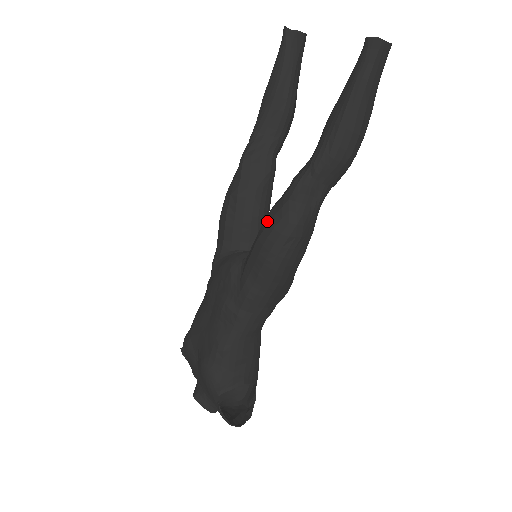
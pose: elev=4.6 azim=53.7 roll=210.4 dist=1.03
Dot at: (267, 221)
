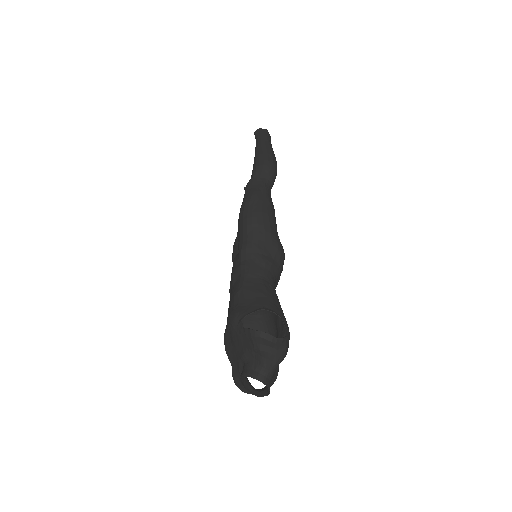
Dot at: occluded
